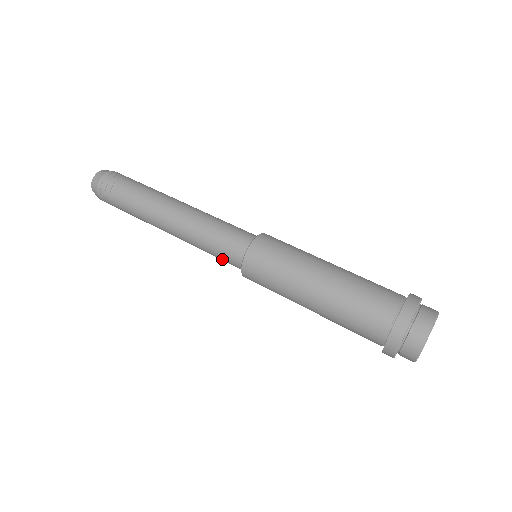
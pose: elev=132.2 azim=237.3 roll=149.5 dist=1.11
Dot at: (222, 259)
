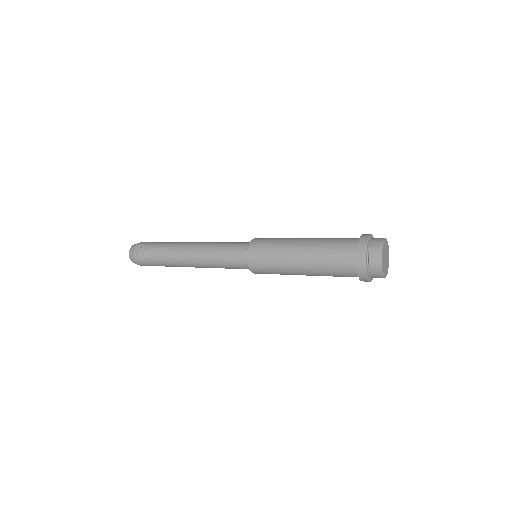
Dot at: (233, 266)
